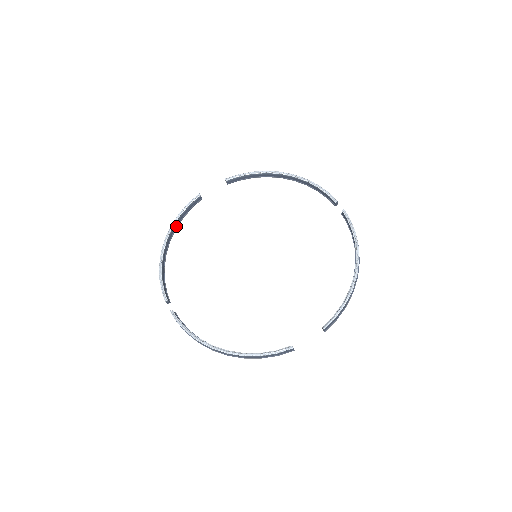
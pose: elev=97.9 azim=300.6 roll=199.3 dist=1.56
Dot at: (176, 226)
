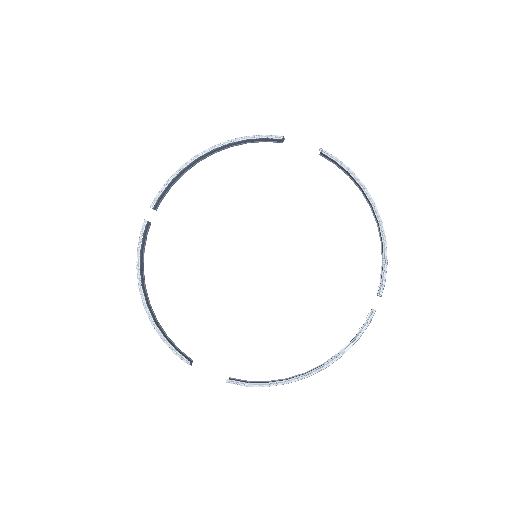
Dot at: (233, 144)
